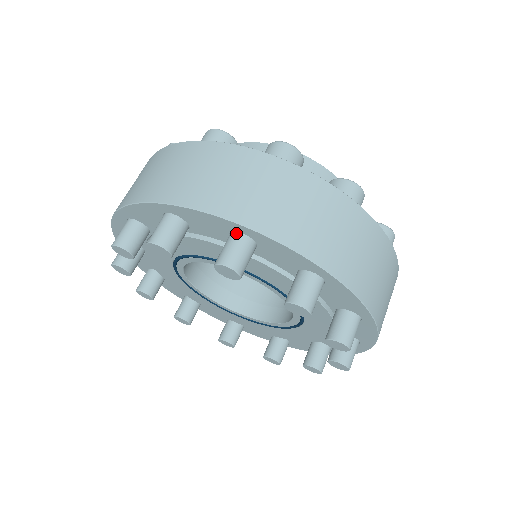
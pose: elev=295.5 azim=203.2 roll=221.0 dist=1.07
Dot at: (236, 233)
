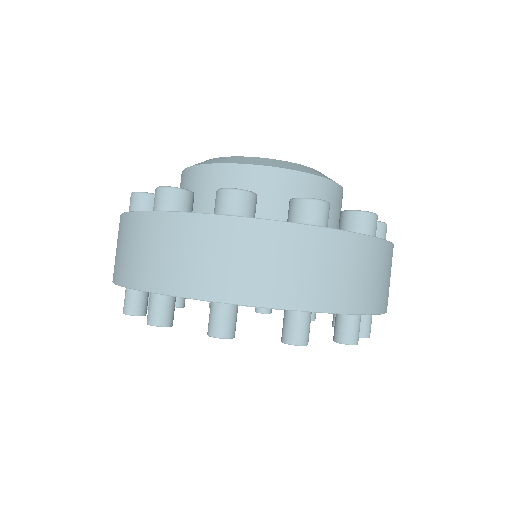
Dot at: (297, 311)
